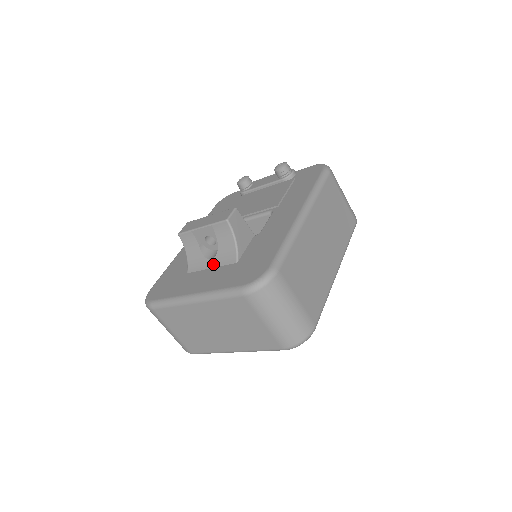
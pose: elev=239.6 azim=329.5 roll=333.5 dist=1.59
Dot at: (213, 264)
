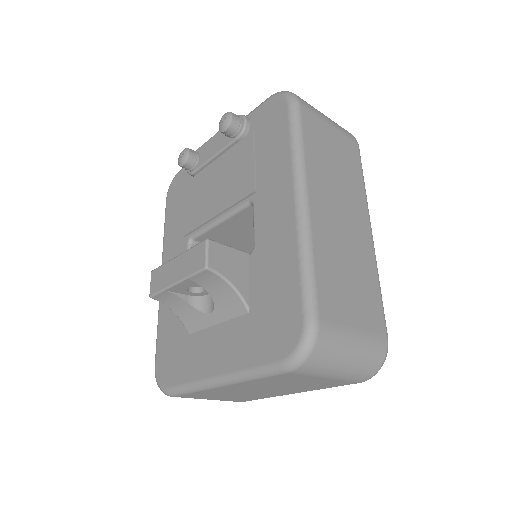
Dot at: (217, 319)
